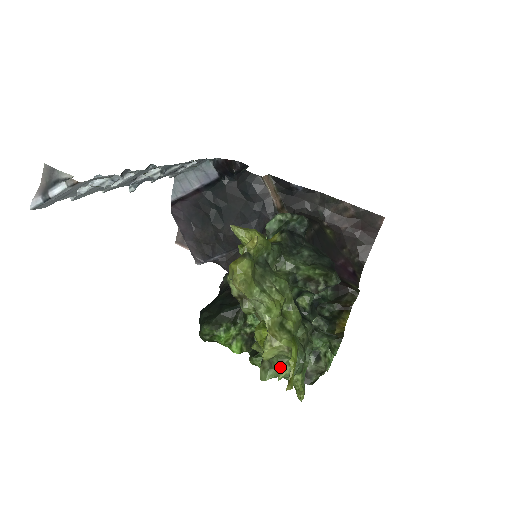
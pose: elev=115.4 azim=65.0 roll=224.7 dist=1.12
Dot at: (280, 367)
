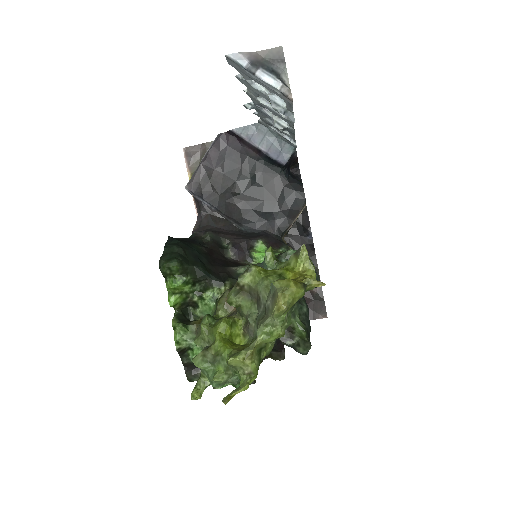
Dot at: (222, 373)
